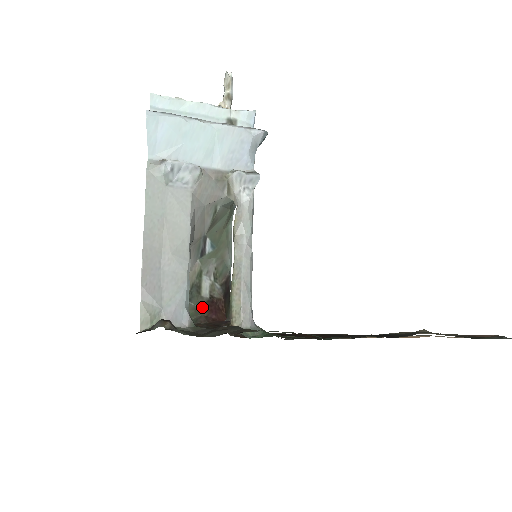
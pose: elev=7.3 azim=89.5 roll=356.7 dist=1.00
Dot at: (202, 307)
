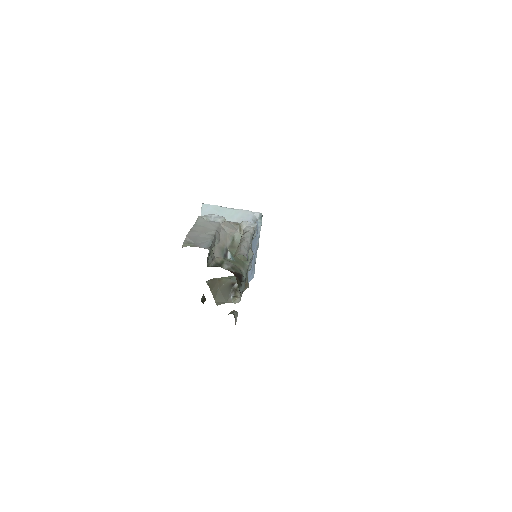
Dot at: occluded
